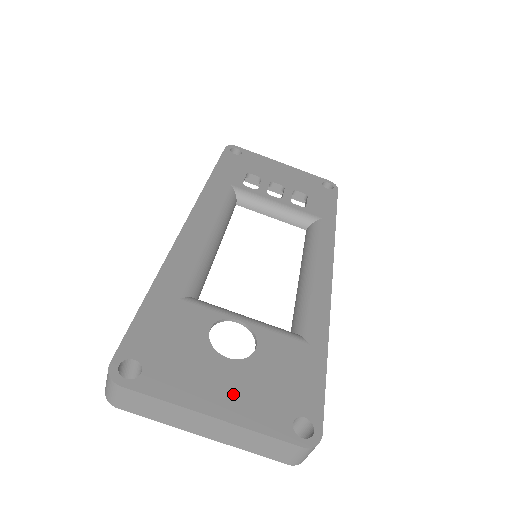
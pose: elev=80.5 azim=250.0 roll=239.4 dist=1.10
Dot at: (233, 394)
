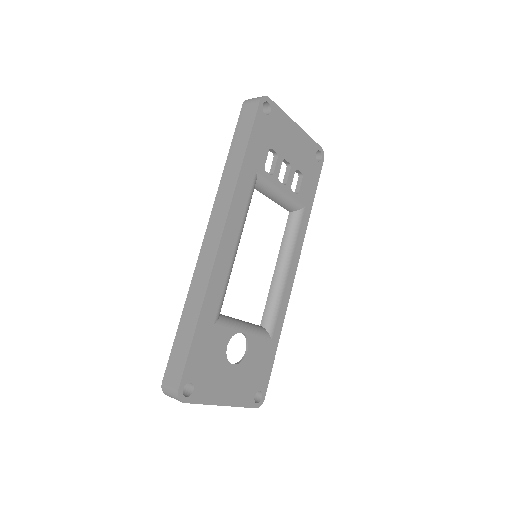
Dot at: (233, 388)
